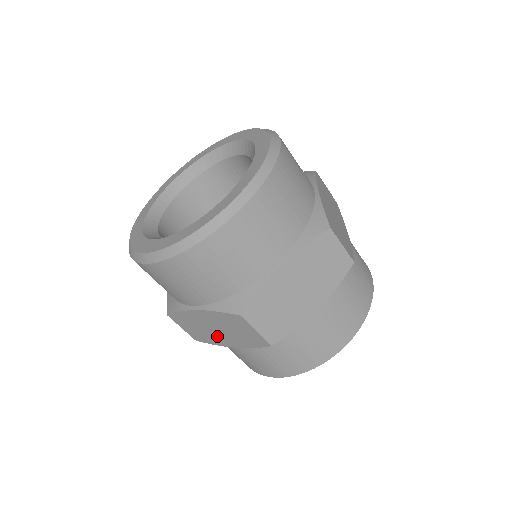
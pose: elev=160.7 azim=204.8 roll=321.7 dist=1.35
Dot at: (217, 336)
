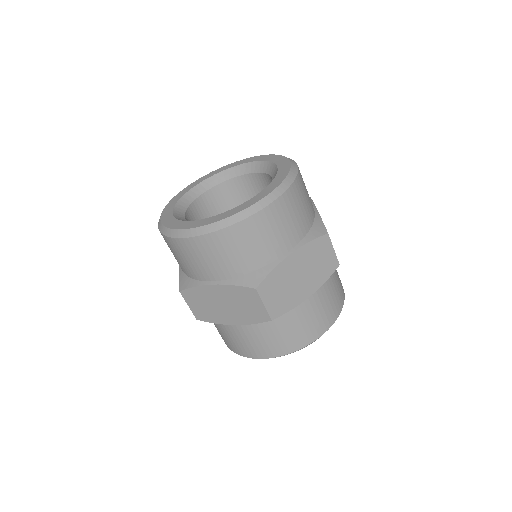
Dot at: (222, 313)
